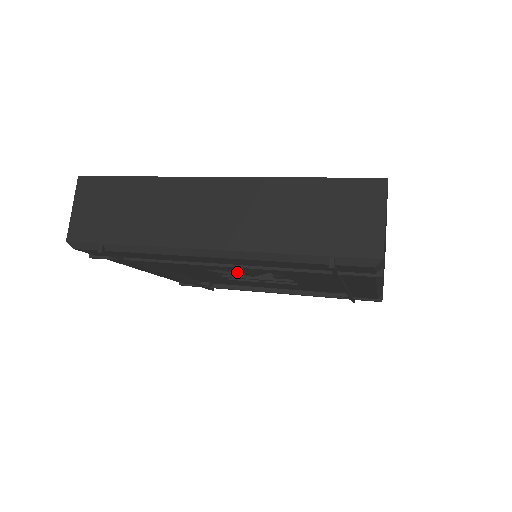
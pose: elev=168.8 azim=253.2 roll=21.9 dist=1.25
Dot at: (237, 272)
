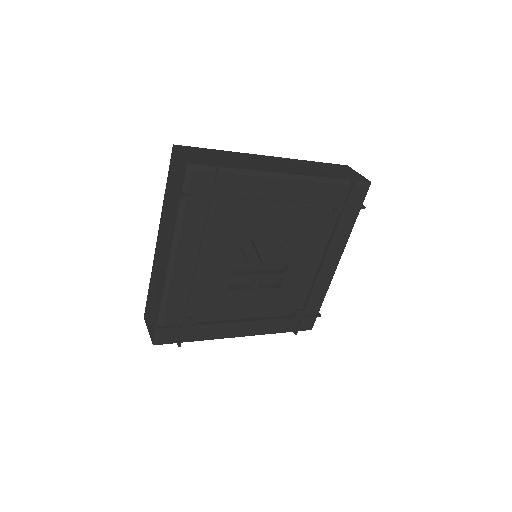
Dot at: (262, 247)
